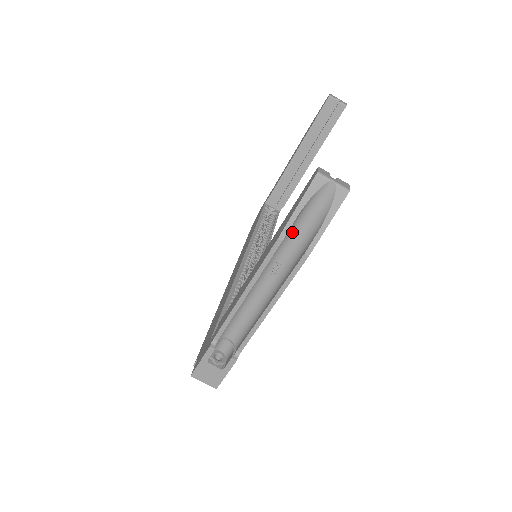
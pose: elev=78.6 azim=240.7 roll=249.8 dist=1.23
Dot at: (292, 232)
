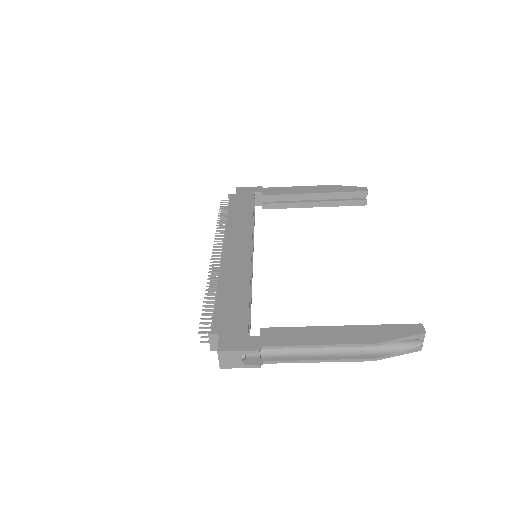
Dot at: occluded
